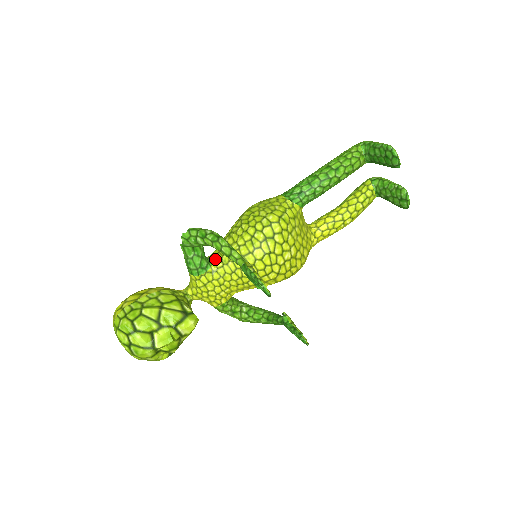
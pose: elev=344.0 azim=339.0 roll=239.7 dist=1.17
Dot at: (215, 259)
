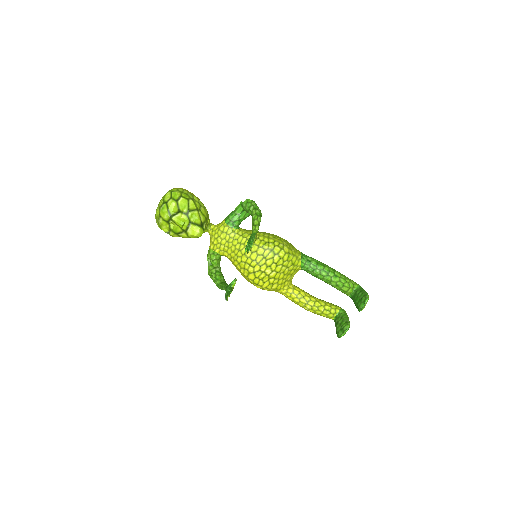
Dot at: (242, 230)
